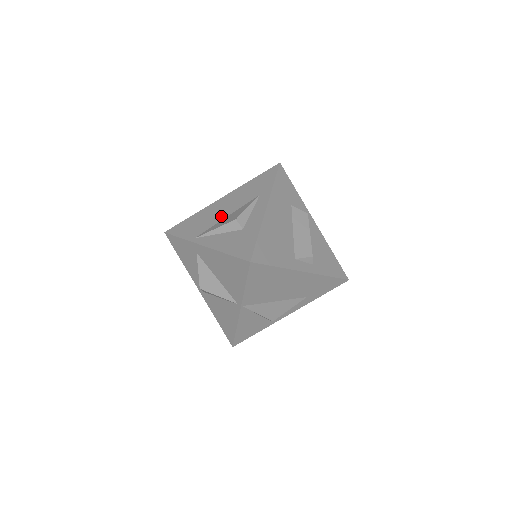
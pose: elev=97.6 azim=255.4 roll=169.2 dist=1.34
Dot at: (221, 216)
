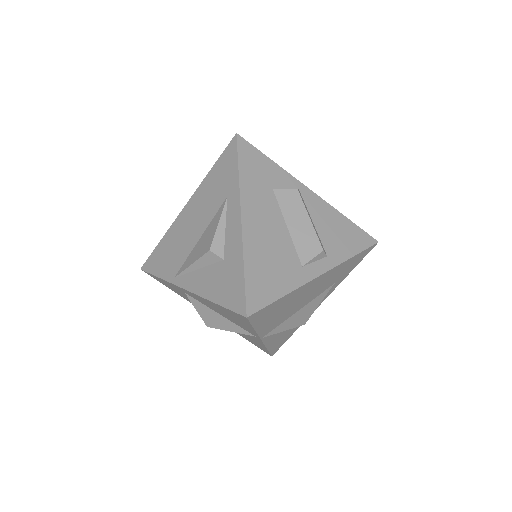
Dot at: (193, 238)
